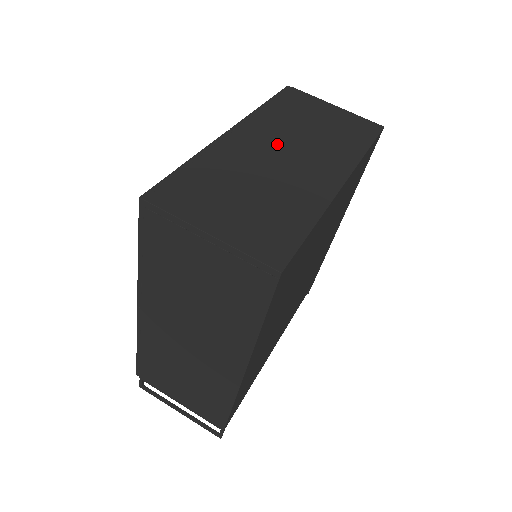
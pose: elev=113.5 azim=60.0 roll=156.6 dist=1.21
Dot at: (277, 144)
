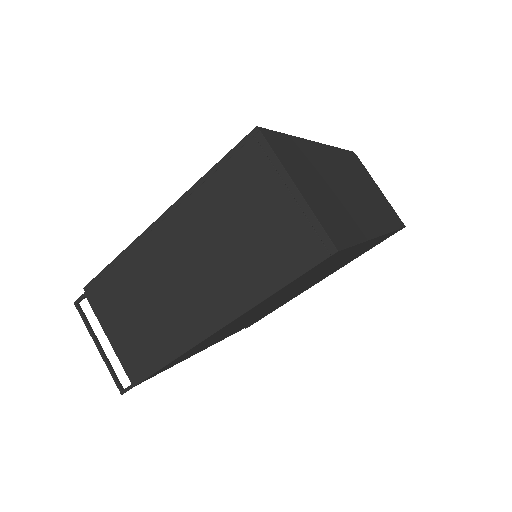
Dot at: (344, 177)
